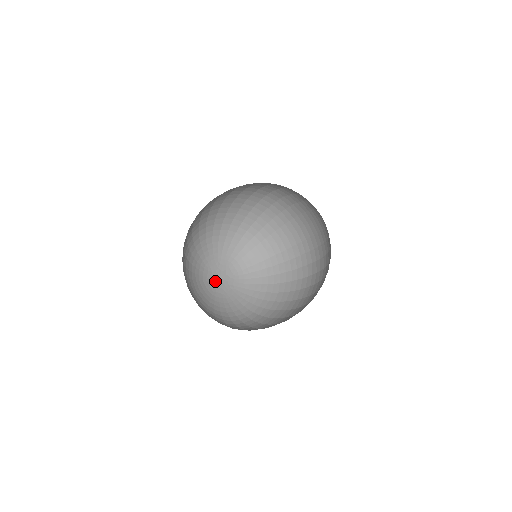
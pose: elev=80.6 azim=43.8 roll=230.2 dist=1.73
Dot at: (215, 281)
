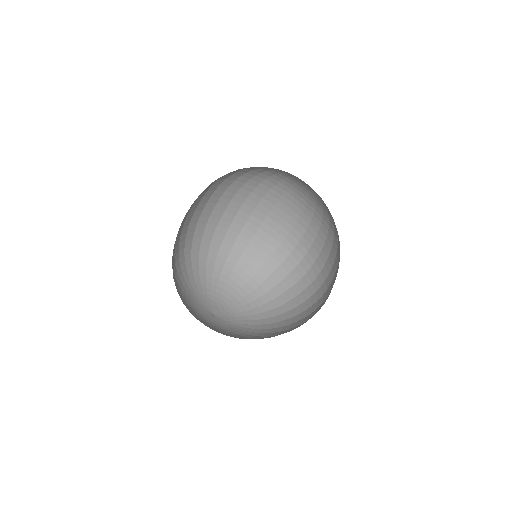
Dot at: (207, 310)
